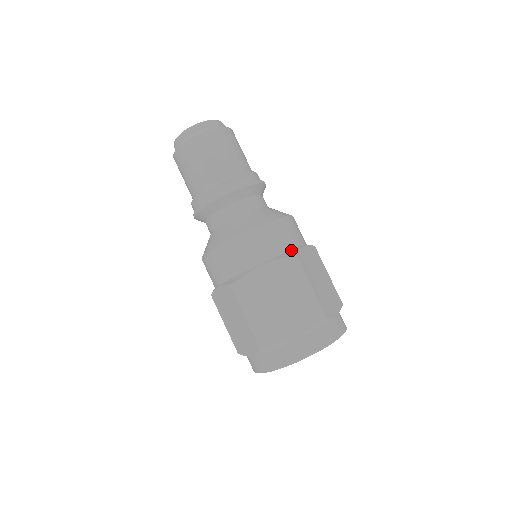
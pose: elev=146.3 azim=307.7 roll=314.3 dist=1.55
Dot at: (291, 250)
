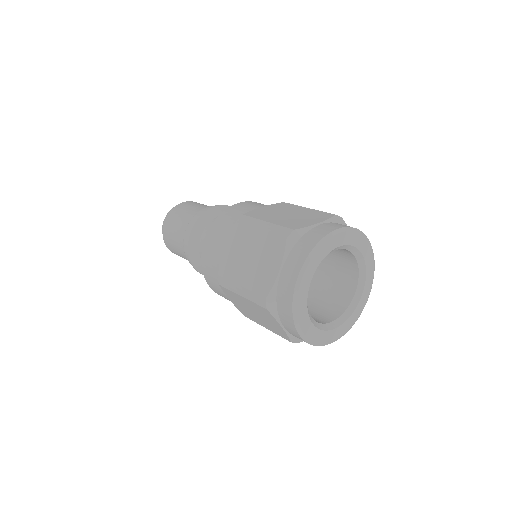
Dot at: occluded
